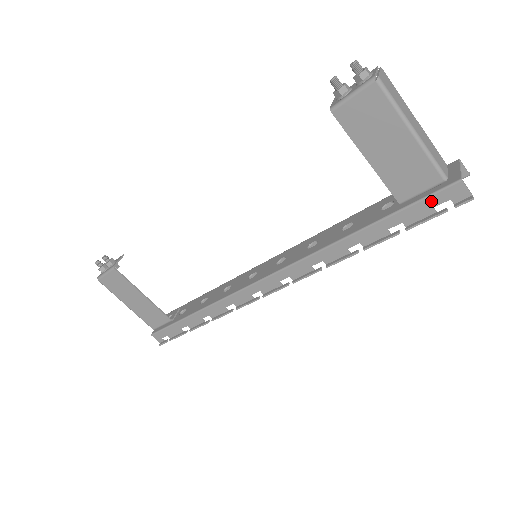
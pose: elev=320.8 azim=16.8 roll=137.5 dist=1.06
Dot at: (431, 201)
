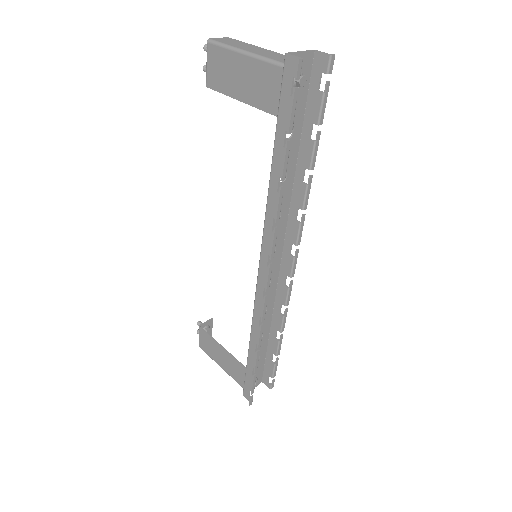
Dot at: (285, 92)
